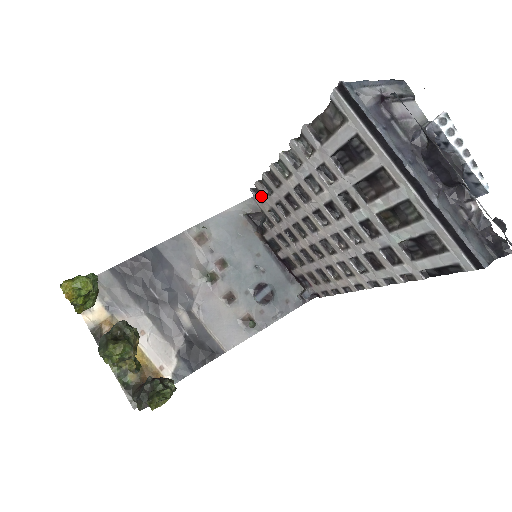
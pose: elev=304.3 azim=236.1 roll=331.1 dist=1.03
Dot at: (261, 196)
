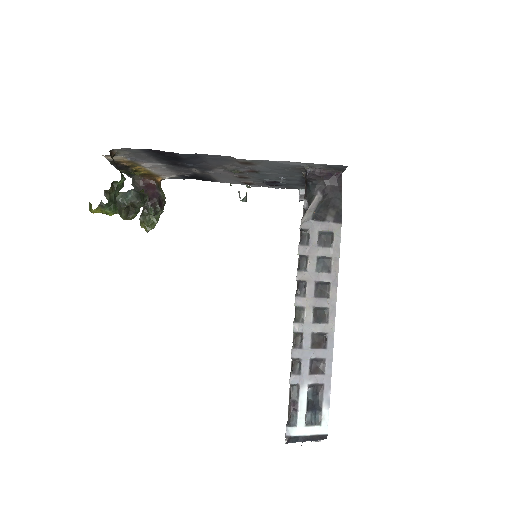
Dot at: occluded
